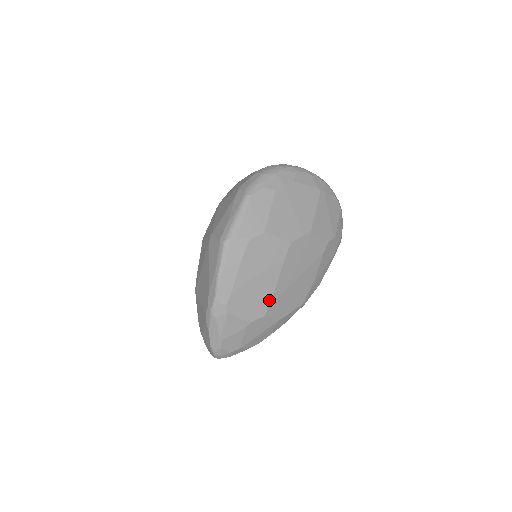
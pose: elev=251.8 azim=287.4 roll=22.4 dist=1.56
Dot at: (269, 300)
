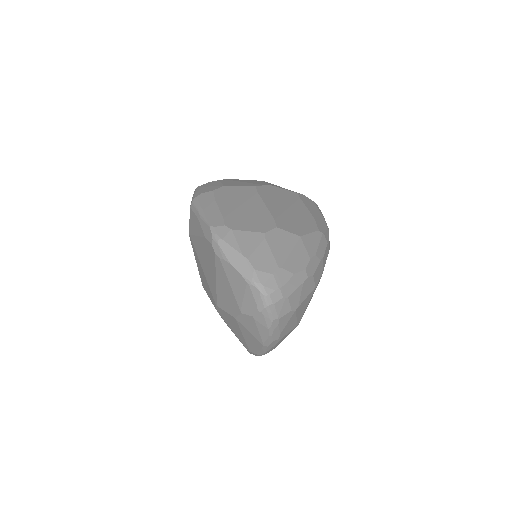
Dot at: (270, 218)
